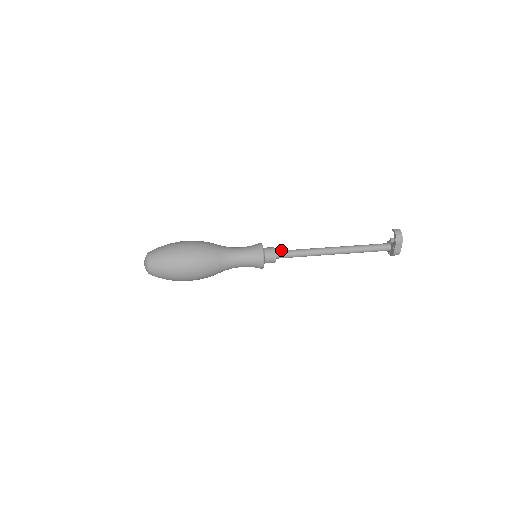
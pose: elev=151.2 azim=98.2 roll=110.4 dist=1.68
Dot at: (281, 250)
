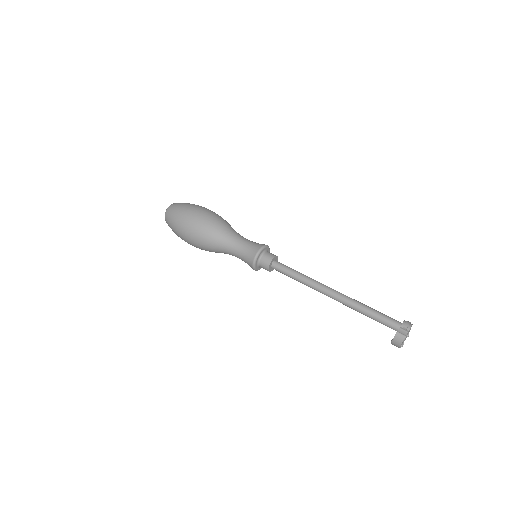
Dot at: (279, 265)
